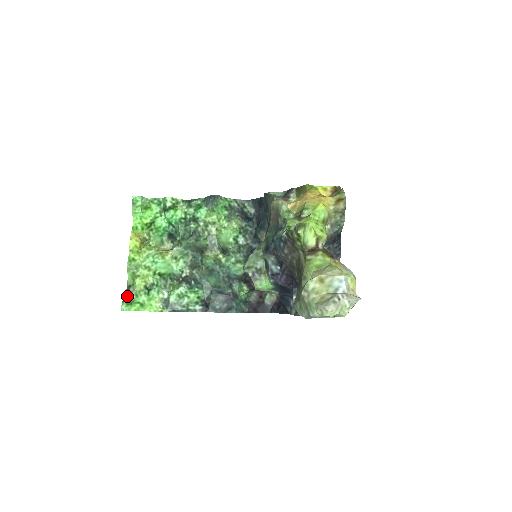
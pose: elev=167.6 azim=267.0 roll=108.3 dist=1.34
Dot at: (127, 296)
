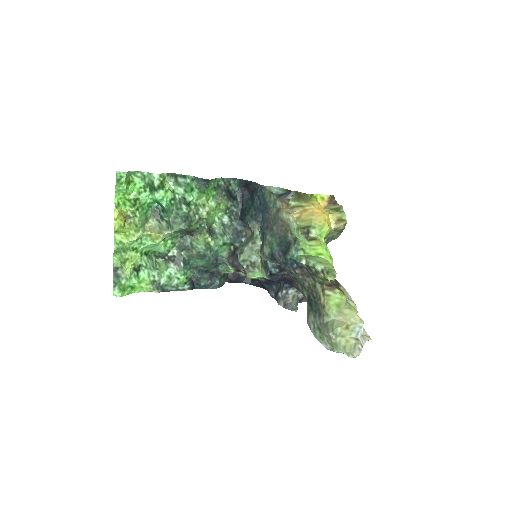
Dot at: (117, 280)
